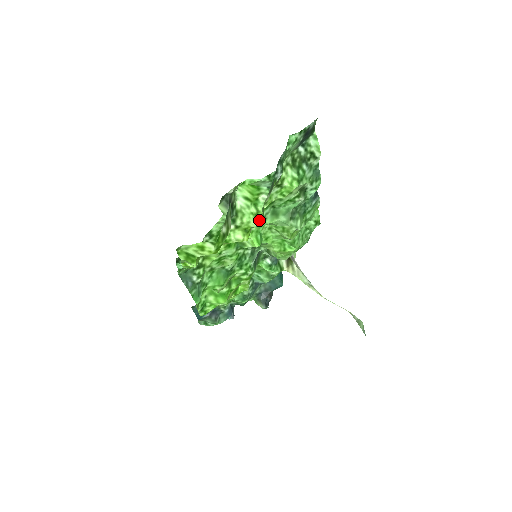
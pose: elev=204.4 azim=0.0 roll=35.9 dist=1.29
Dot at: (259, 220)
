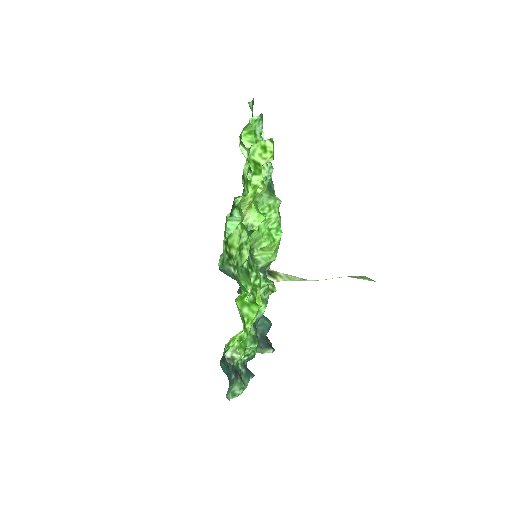
Dot at: (266, 168)
